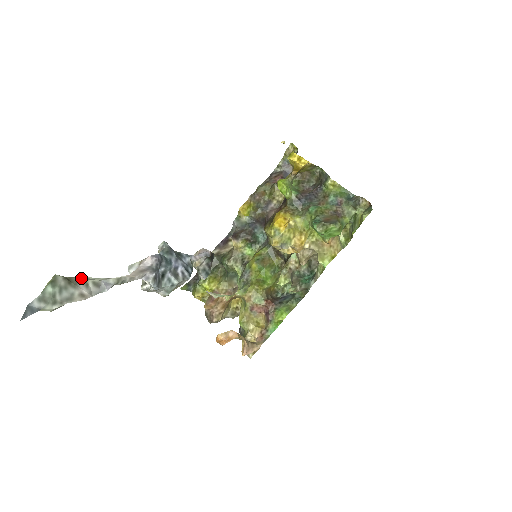
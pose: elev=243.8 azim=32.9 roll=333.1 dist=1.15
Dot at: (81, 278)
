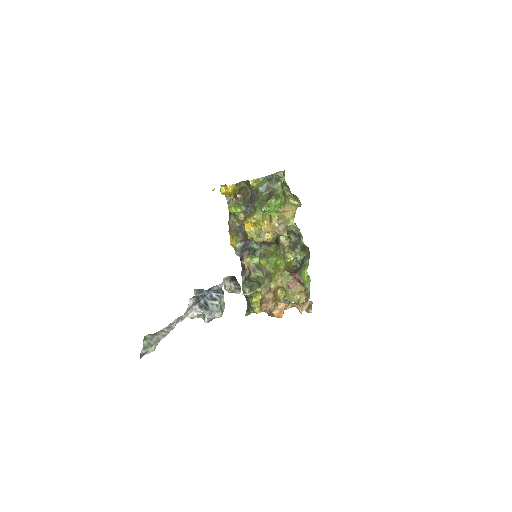
Dot at: (159, 331)
